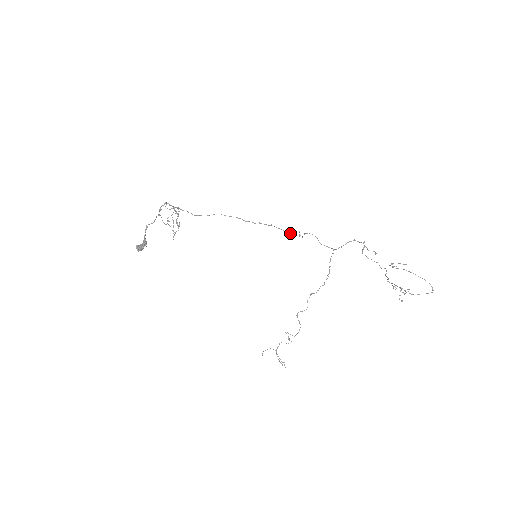
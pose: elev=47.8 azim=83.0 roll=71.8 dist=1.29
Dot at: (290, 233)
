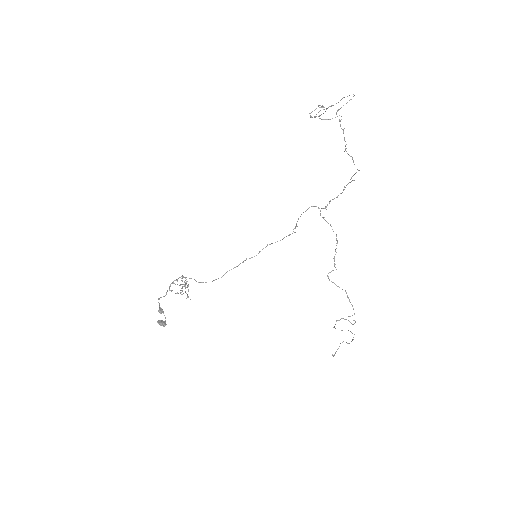
Dot at: occluded
